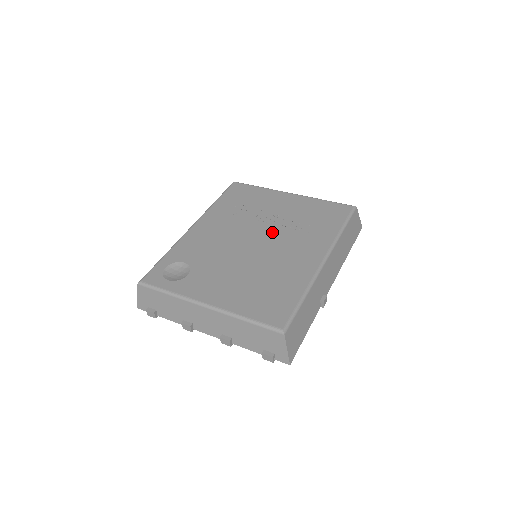
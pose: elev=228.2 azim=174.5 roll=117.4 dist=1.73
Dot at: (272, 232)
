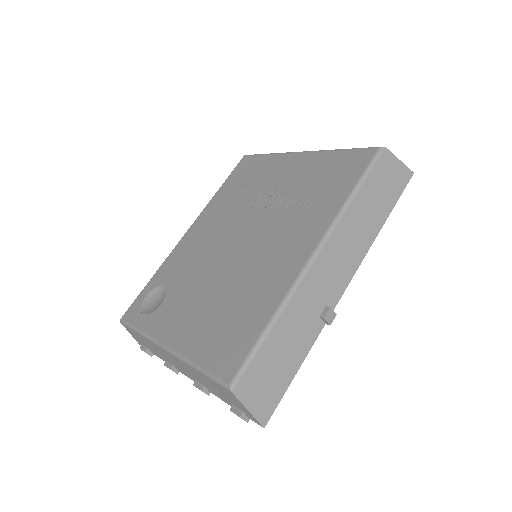
Dot at: (262, 221)
